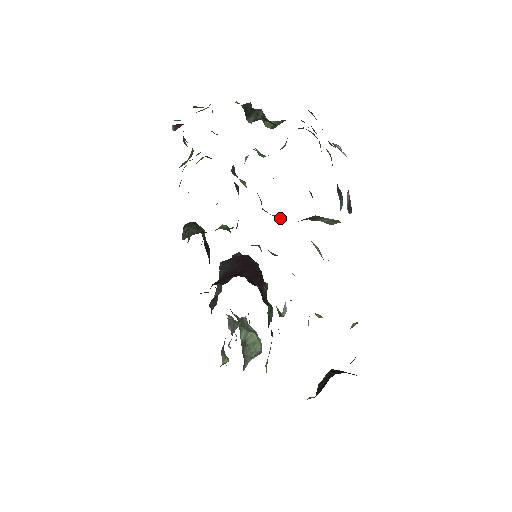
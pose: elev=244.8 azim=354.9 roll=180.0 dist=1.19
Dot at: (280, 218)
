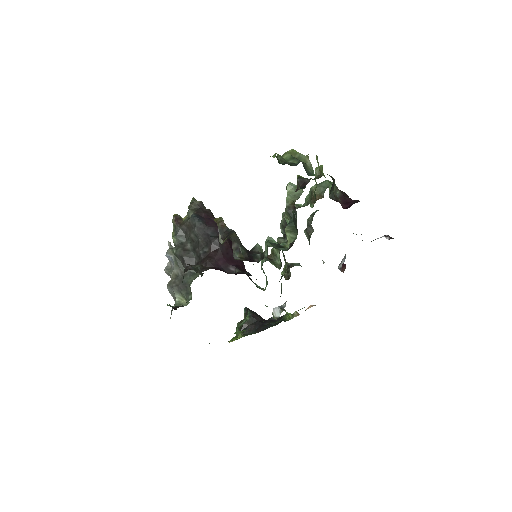
Dot at: occluded
